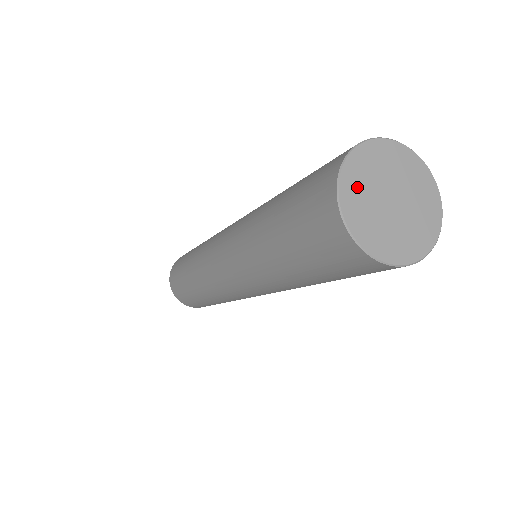
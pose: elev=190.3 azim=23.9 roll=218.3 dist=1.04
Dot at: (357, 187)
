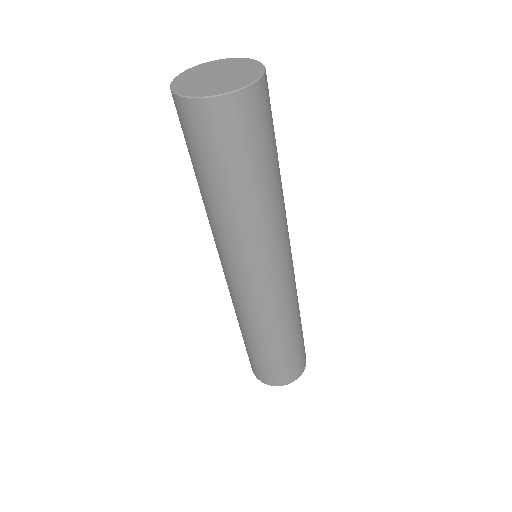
Dot at: (186, 85)
